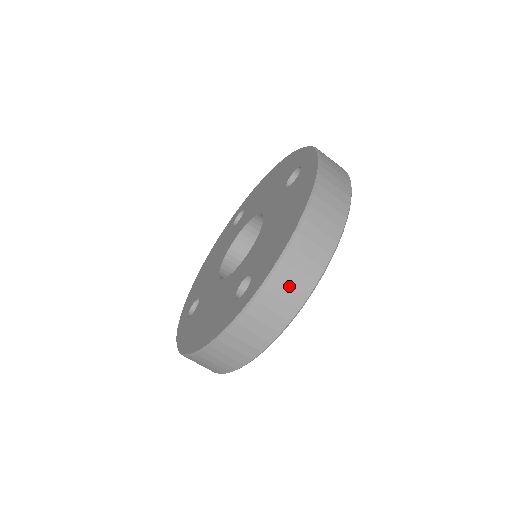
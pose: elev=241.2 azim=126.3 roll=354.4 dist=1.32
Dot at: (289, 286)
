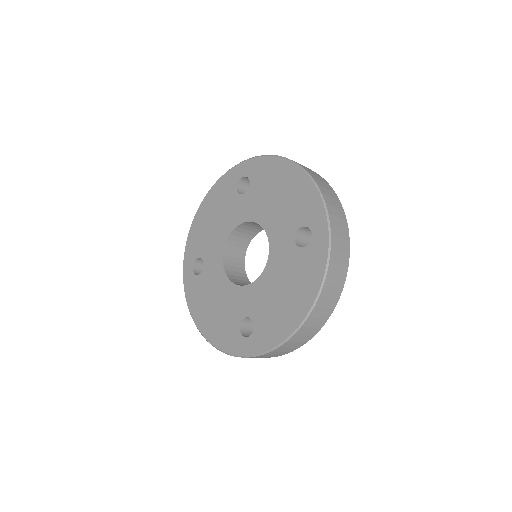
Dot at: (280, 352)
